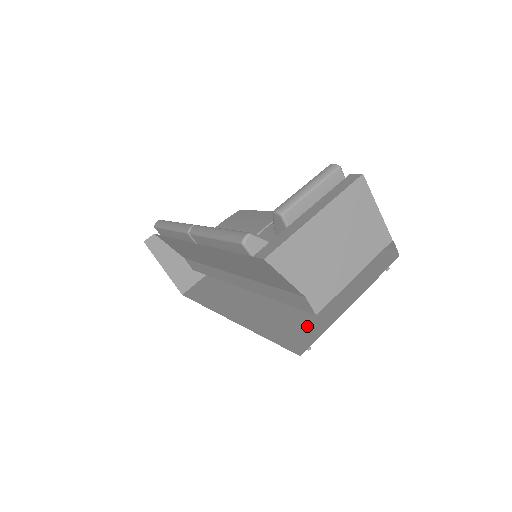
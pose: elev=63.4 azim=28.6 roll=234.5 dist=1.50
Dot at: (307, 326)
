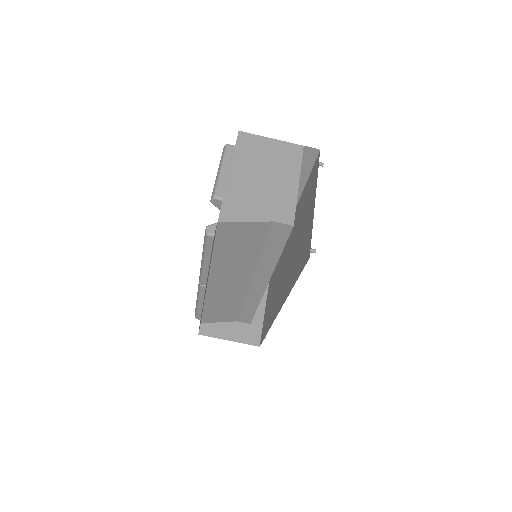
Dot at: (305, 244)
